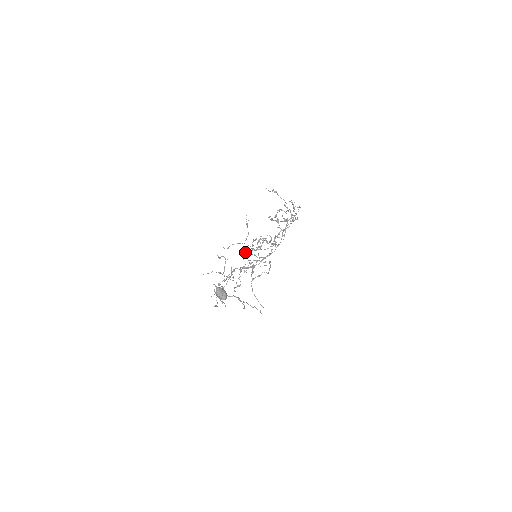
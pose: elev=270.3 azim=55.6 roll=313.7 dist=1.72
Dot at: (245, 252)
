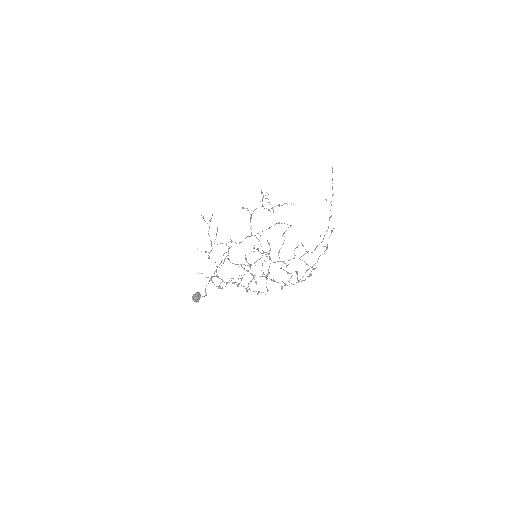
Dot at: occluded
